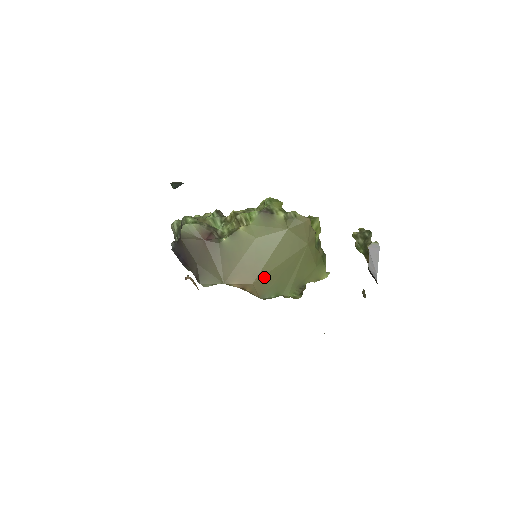
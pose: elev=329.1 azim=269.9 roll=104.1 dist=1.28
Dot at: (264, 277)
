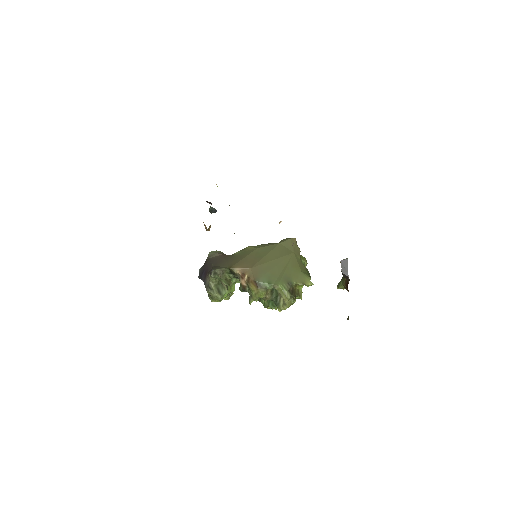
Dot at: (260, 266)
